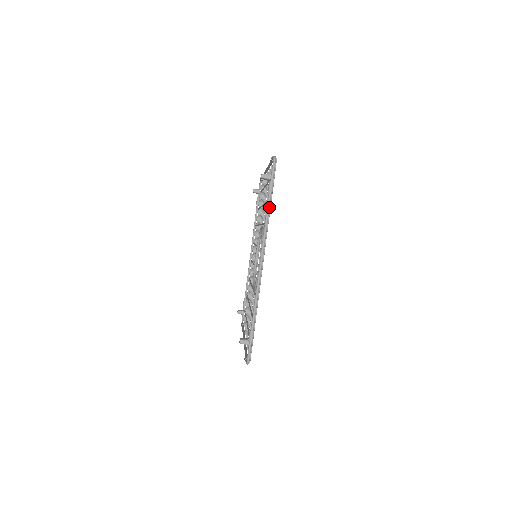
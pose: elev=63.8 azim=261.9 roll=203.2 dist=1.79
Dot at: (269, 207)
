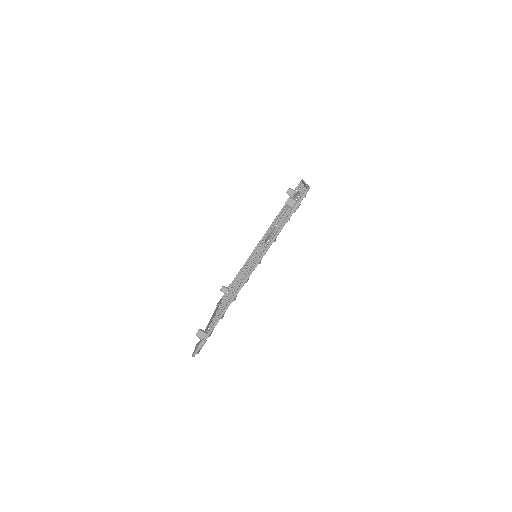
Dot at: occluded
